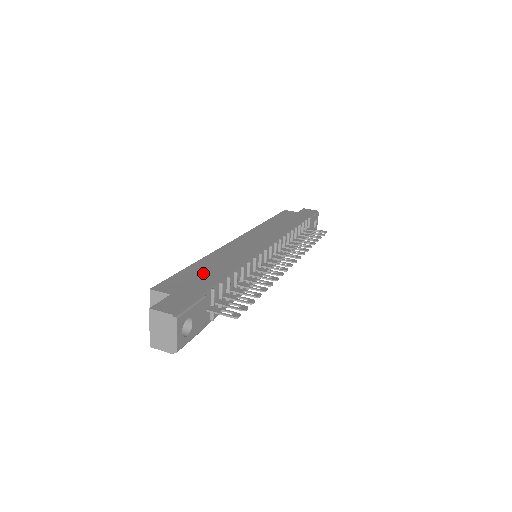
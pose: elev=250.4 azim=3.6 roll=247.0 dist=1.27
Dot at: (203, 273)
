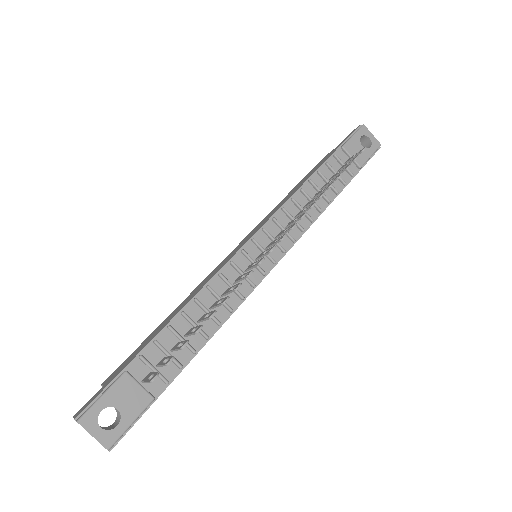
Dot at: (153, 334)
